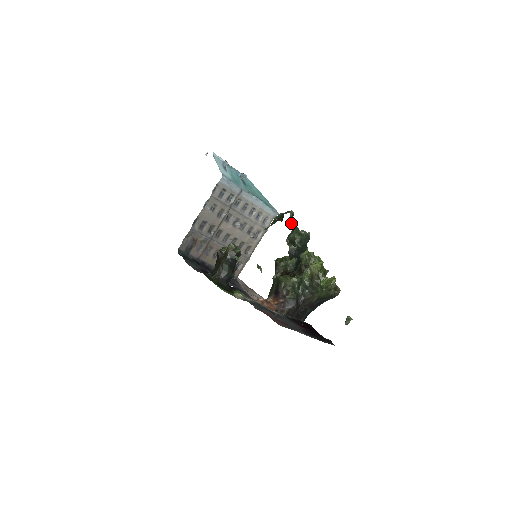
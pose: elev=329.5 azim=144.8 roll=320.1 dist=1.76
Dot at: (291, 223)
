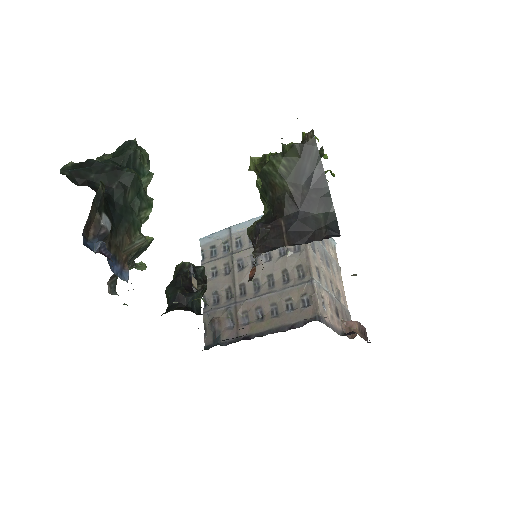
Dot at: occluded
